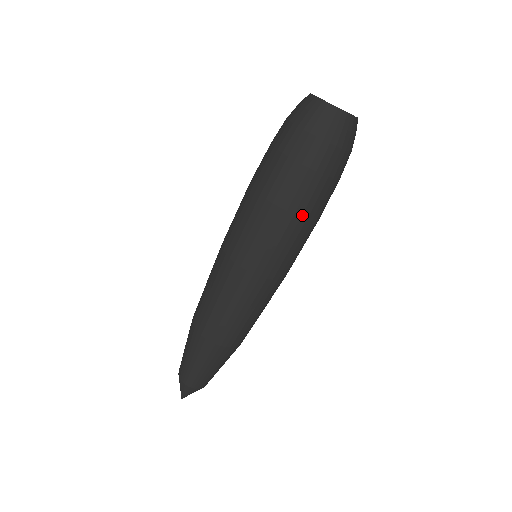
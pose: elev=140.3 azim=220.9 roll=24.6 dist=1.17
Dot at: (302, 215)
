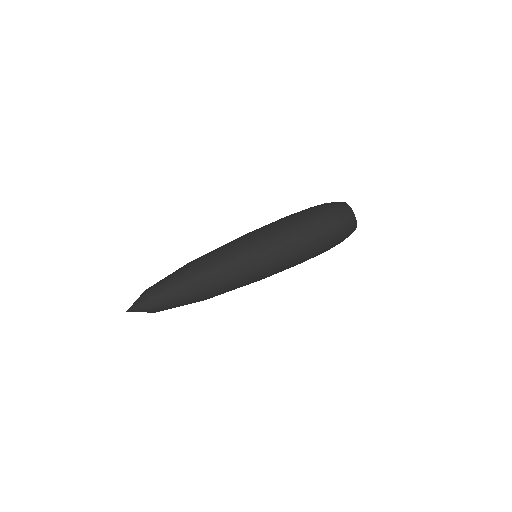
Dot at: (303, 239)
